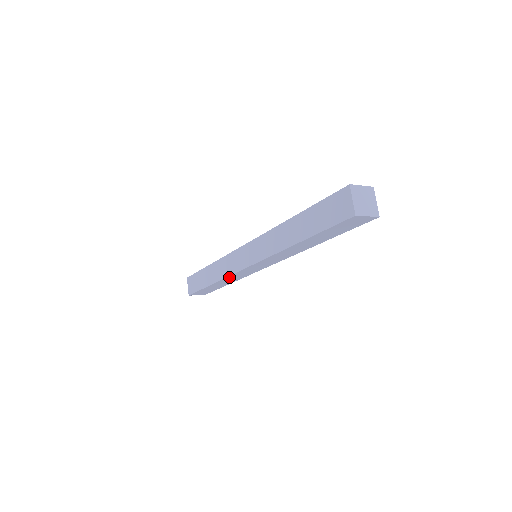
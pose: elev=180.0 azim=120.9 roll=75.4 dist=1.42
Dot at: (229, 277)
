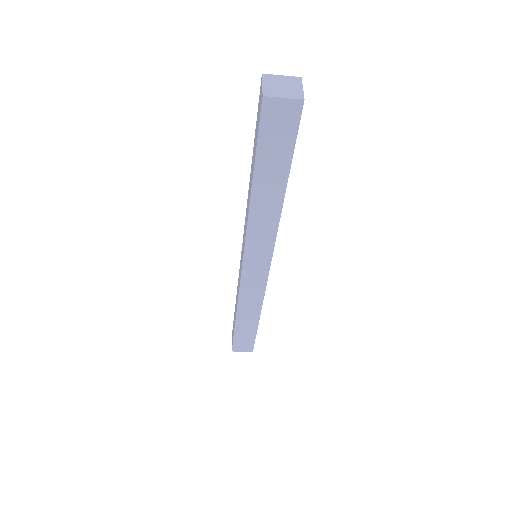
Dot at: (242, 297)
